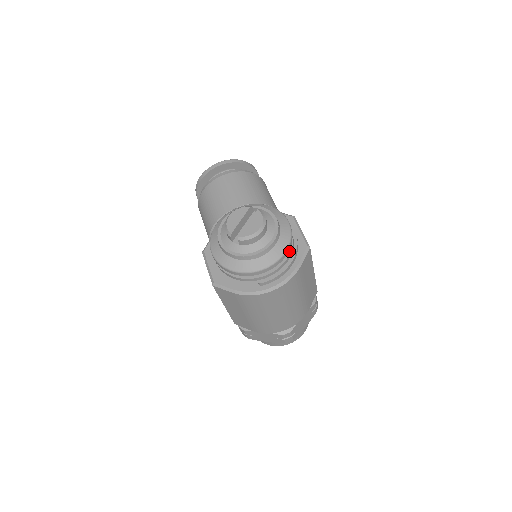
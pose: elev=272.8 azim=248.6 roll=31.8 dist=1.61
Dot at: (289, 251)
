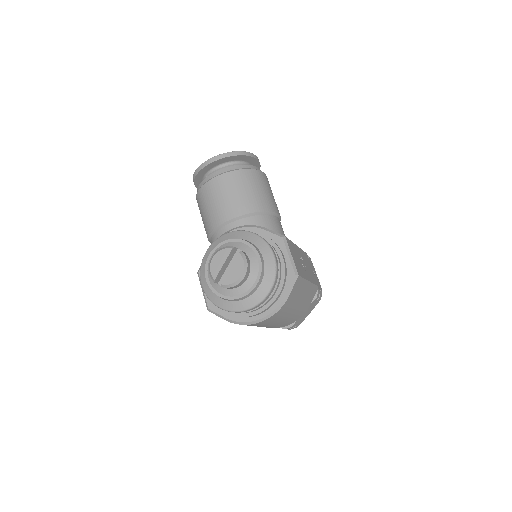
Dot at: (276, 285)
